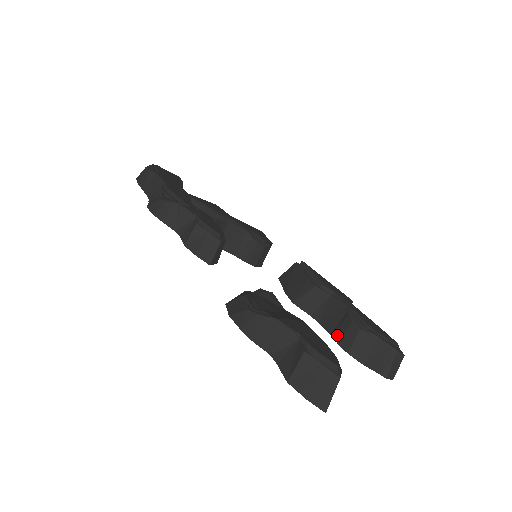
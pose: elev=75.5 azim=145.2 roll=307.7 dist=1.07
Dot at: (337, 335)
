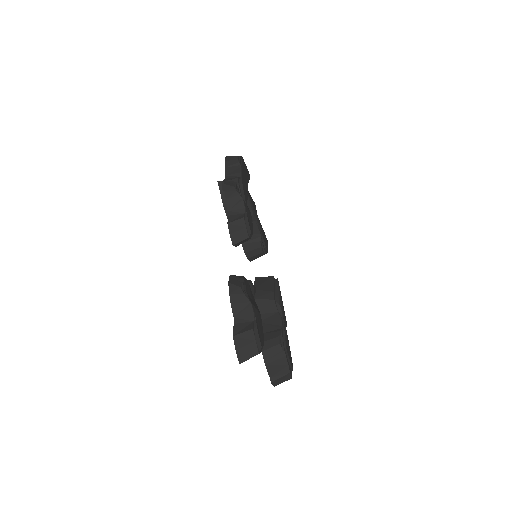
Dot at: (264, 337)
